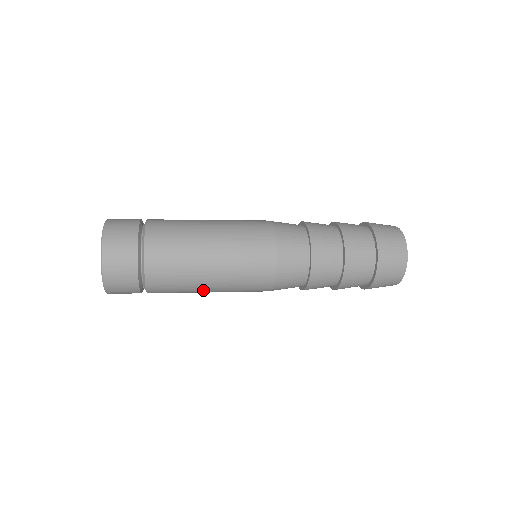
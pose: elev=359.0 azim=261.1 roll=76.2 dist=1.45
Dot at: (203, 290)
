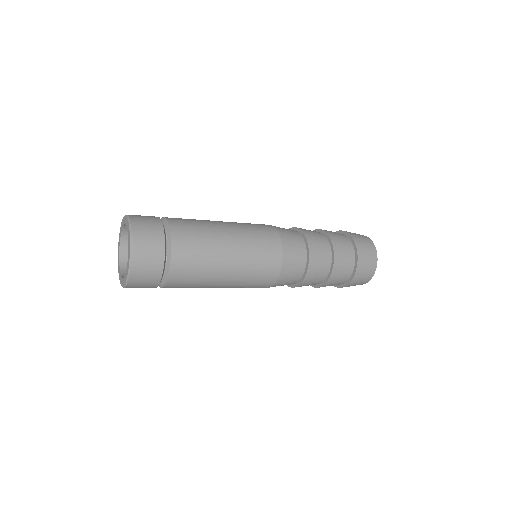
Dot at: (214, 286)
